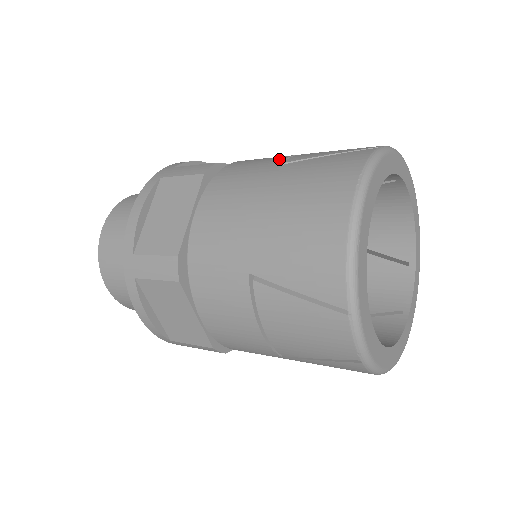
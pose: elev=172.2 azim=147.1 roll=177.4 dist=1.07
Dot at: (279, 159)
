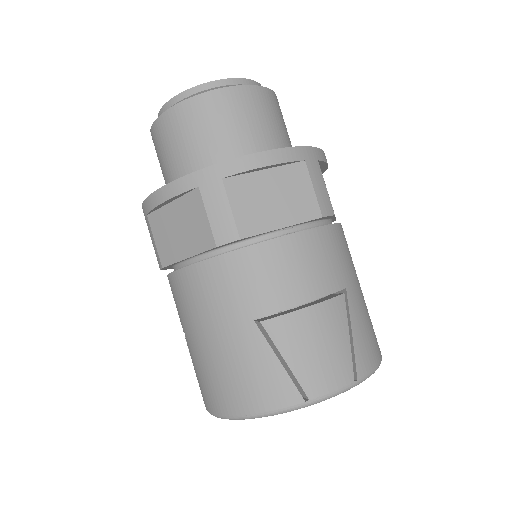
Dot at: (270, 307)
